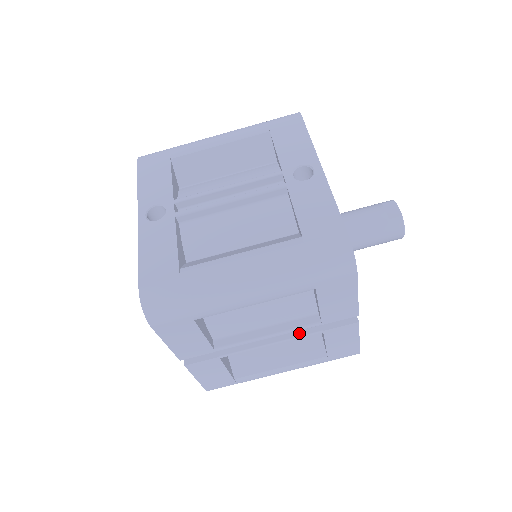
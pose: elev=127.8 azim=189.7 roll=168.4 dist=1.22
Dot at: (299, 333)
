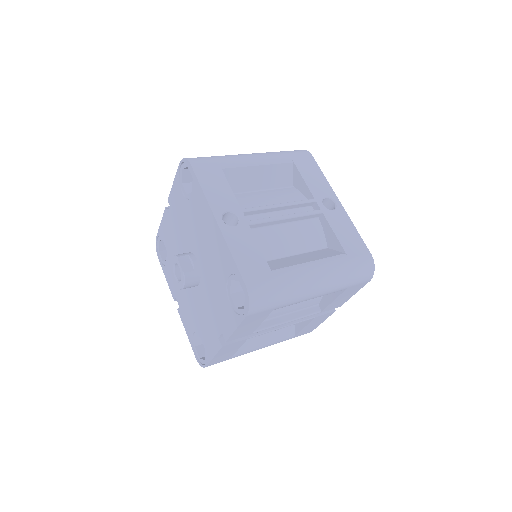
Dot at: (300, 319)
